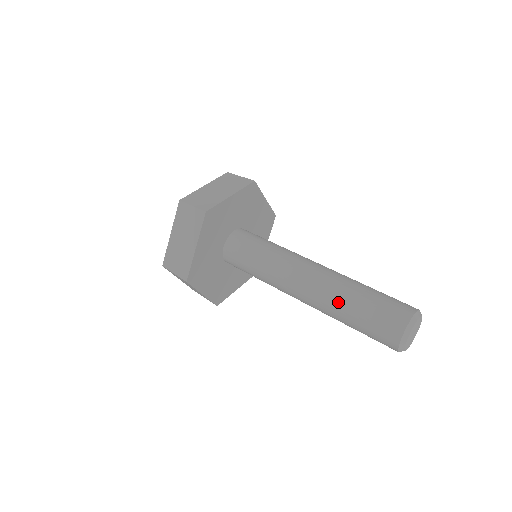
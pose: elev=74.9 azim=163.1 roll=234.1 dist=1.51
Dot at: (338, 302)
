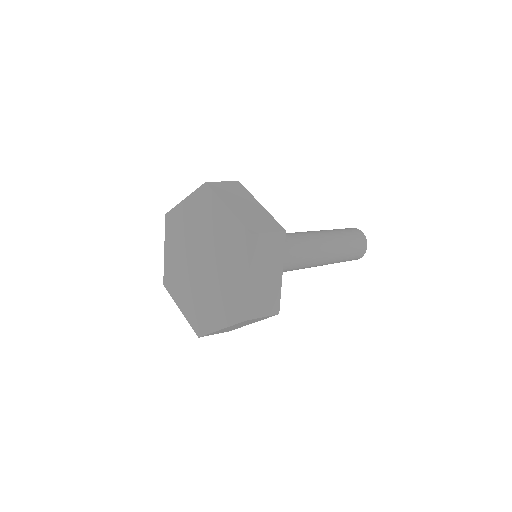
Dot at: occluded
